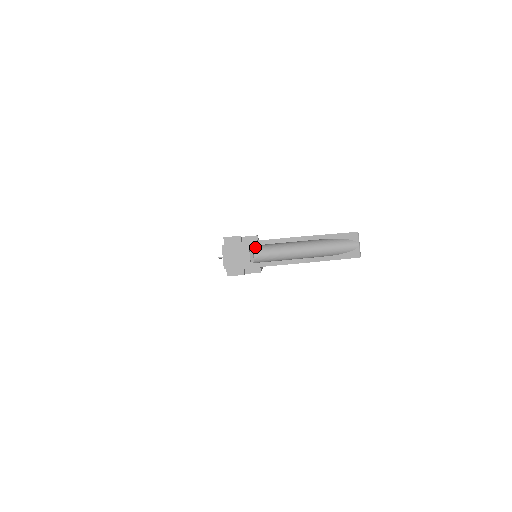
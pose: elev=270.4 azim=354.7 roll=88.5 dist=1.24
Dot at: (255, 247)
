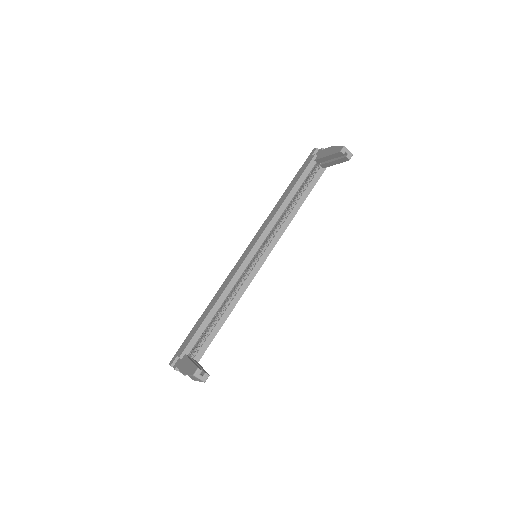
Dot at: occluded
